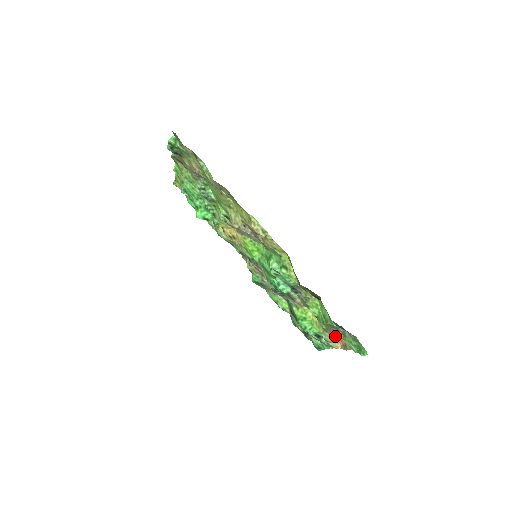
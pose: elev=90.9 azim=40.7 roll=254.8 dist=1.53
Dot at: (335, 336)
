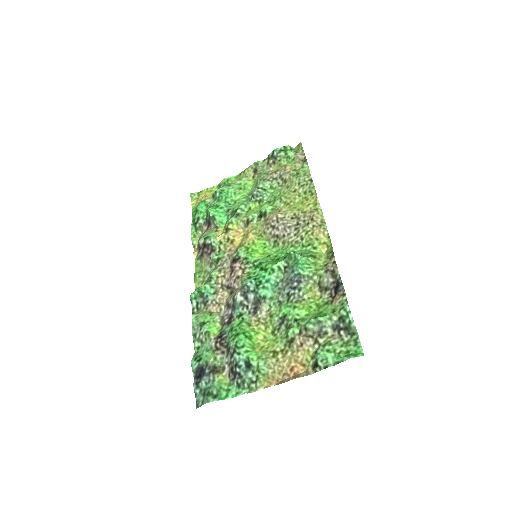
Dot at: (282, 366)
